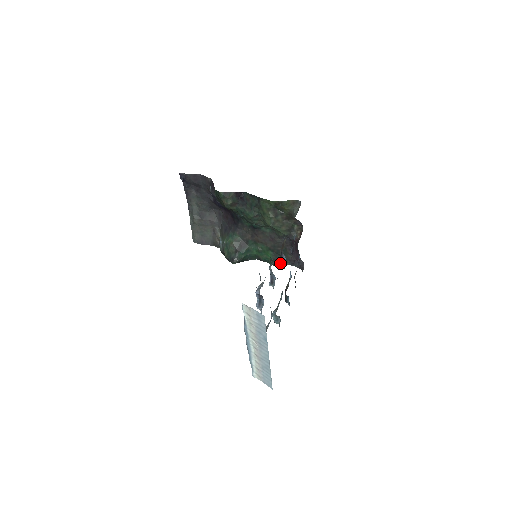
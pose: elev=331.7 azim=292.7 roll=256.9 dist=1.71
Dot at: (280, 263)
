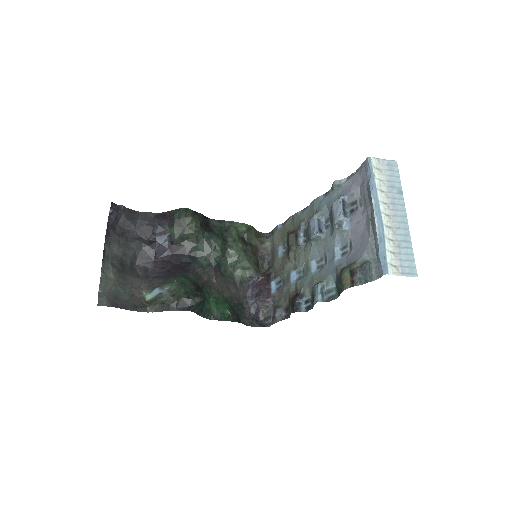
Dot at: (239, 320)
